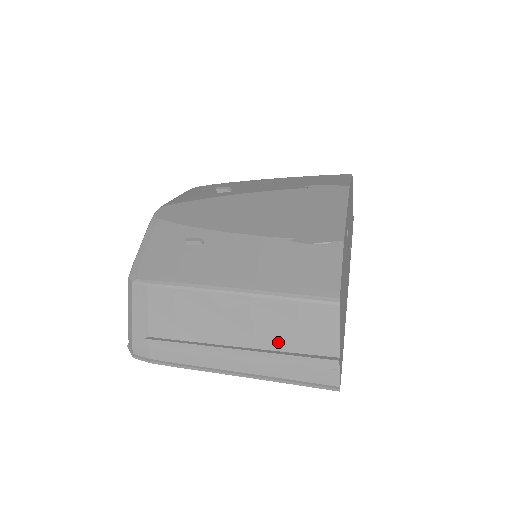
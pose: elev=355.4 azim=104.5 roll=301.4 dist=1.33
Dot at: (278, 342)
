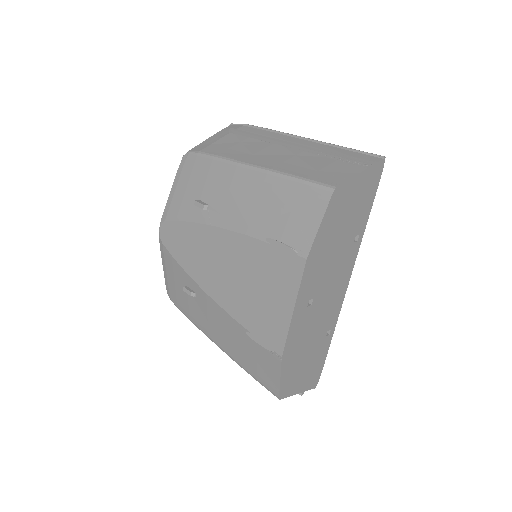
Dot at: occluded
